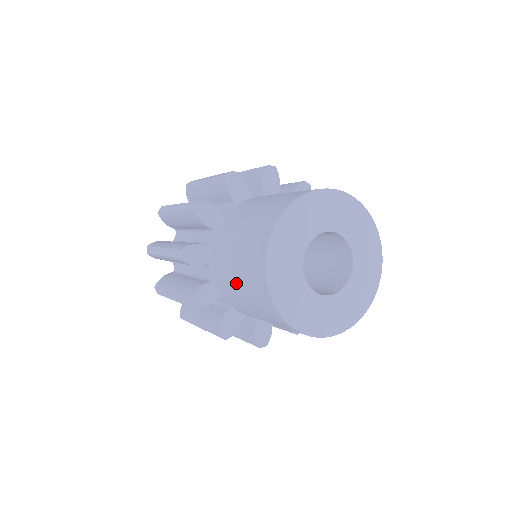
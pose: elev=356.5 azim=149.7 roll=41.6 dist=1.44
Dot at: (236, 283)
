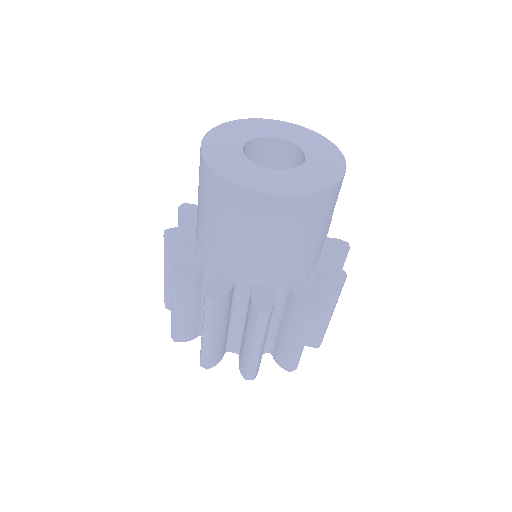
Dot at: (201, 212)
